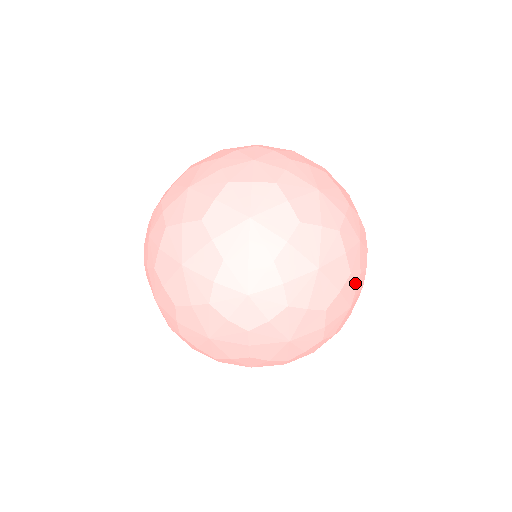
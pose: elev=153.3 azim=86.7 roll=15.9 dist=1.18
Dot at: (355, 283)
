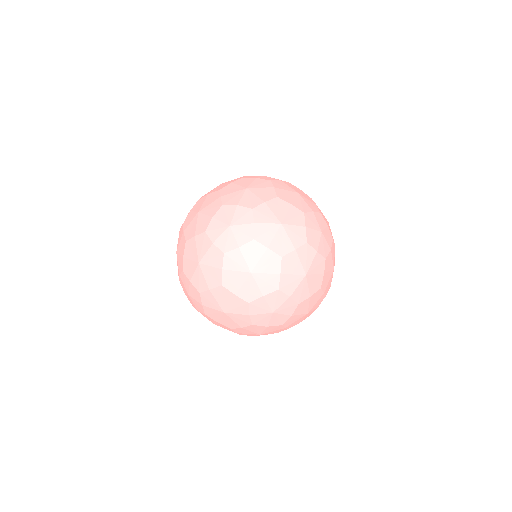
Dot at: occluded
